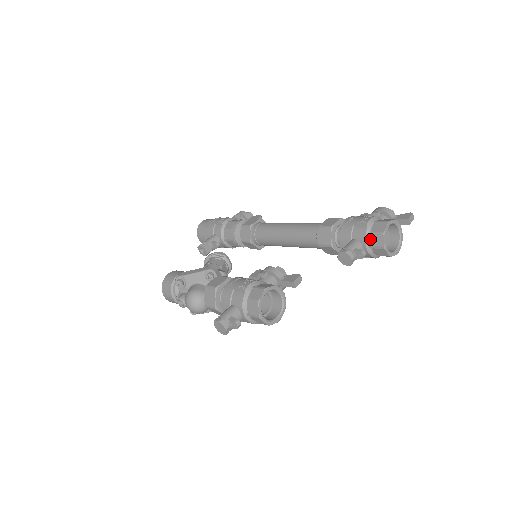
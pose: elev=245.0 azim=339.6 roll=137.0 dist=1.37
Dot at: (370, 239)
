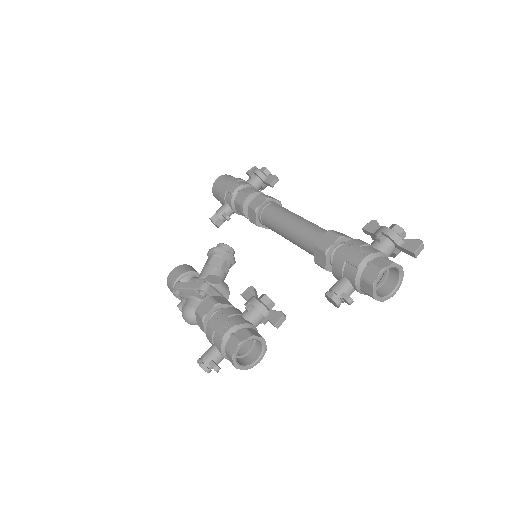
Dot at: (360, 283)
